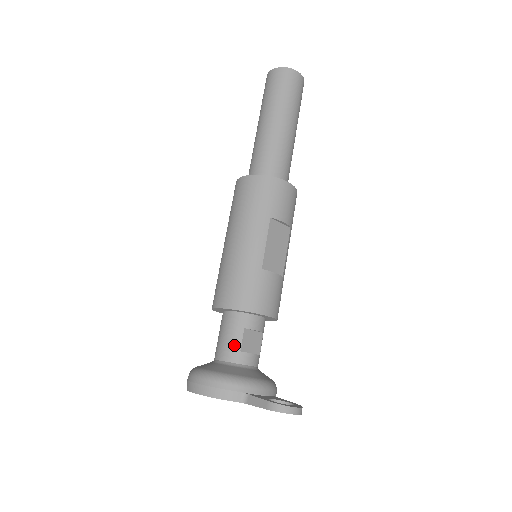
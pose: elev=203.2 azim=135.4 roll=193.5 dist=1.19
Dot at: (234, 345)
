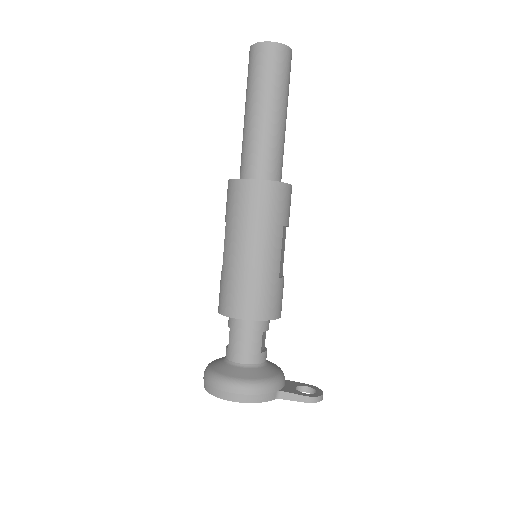
Dot at: (256, 349)
